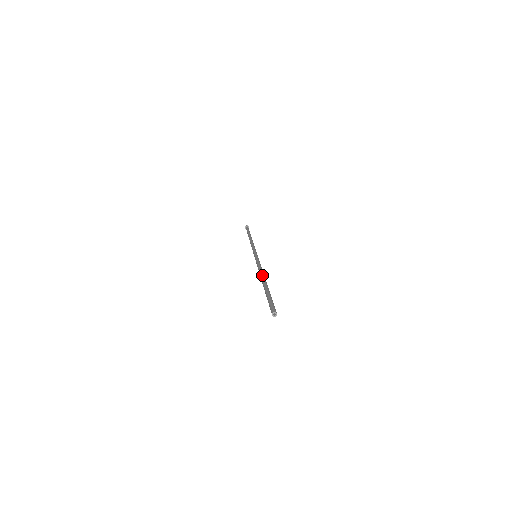
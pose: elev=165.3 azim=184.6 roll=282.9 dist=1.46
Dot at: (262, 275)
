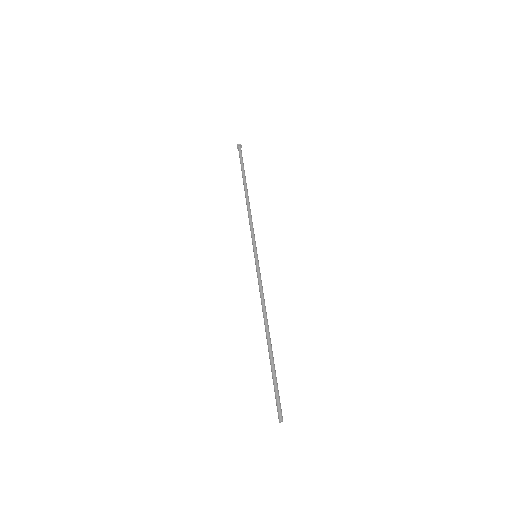
Dot at: (265, 324)
